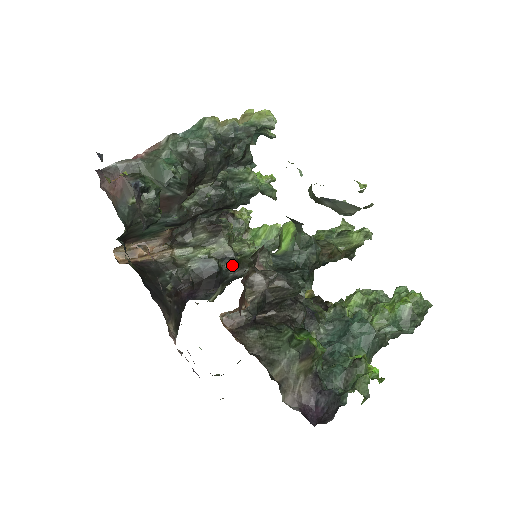
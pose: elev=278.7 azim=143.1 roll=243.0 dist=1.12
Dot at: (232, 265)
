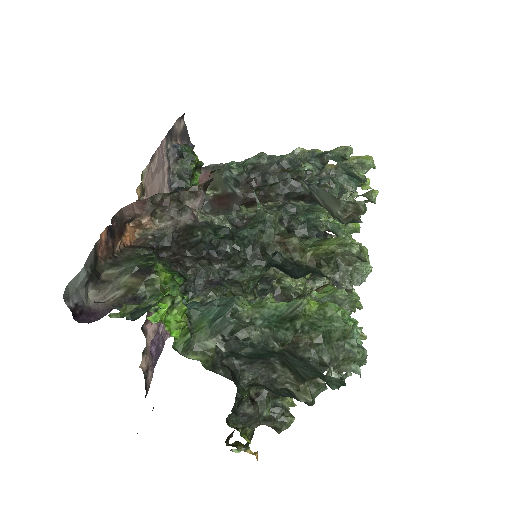
Dot at: (268, 290)
